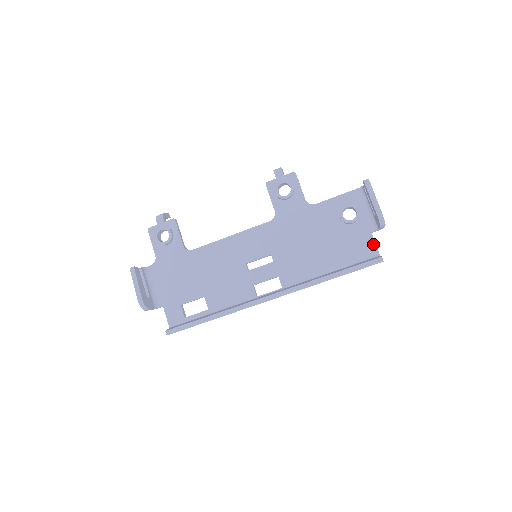
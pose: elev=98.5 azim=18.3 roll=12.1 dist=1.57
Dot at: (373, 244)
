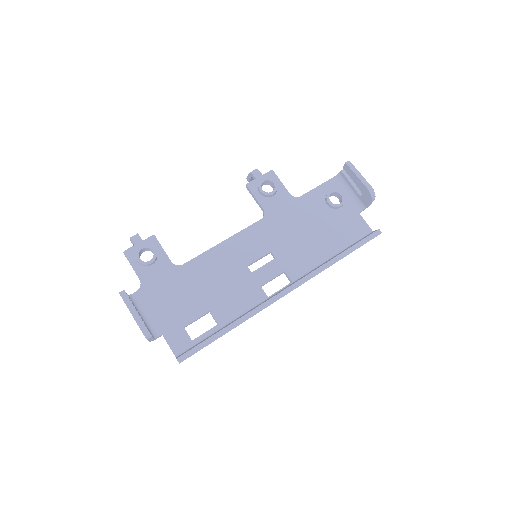
Dot at: (364, 223)
